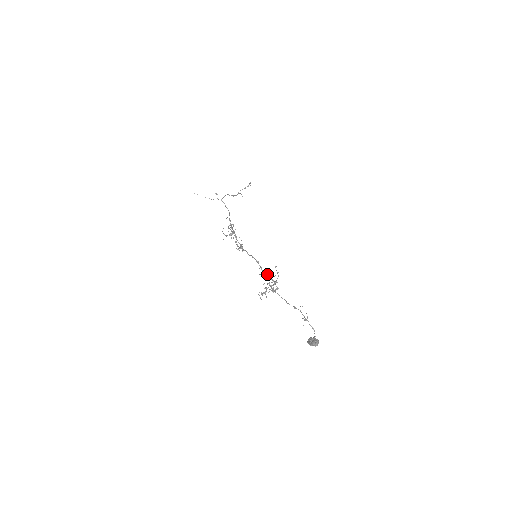
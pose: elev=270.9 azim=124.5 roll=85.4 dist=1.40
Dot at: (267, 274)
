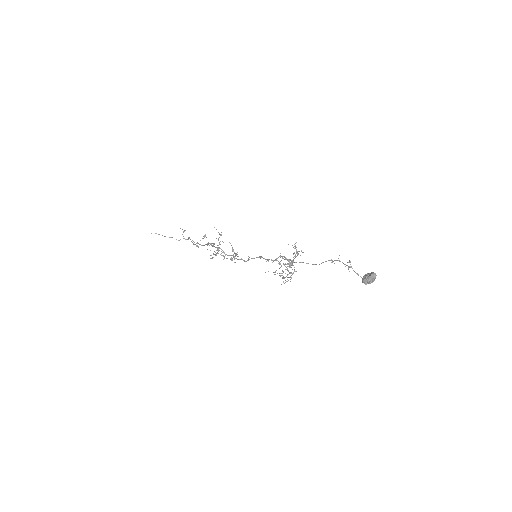
Dot at: (281, 256)
